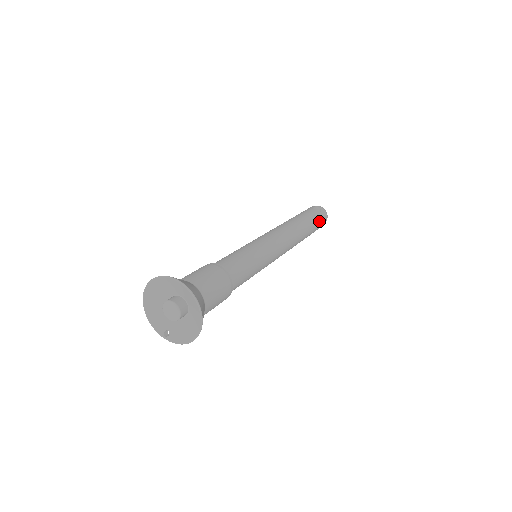
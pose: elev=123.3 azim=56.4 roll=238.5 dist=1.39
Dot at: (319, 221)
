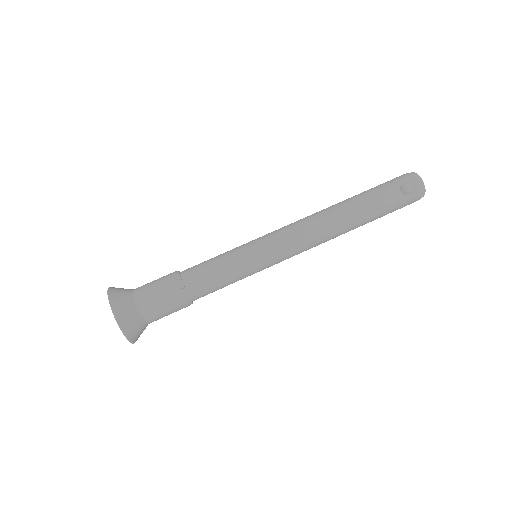
Dot at: (395, 208)
